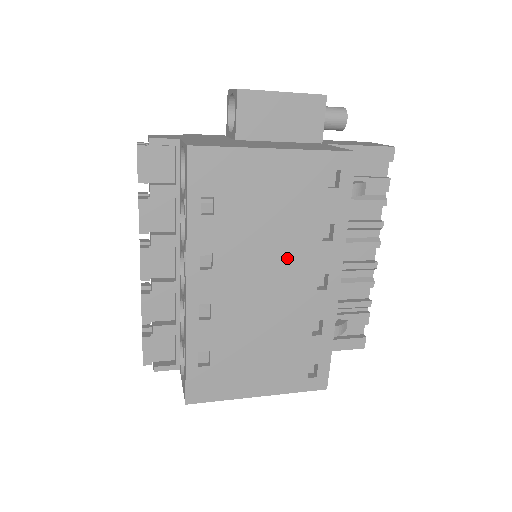
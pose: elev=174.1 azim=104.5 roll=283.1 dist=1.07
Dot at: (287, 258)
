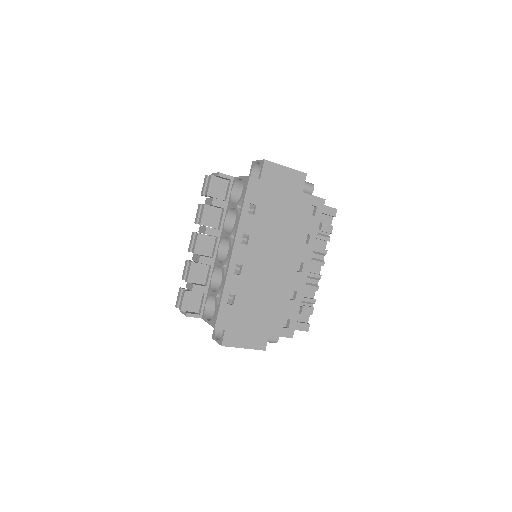
Dot at: (285, 248)
